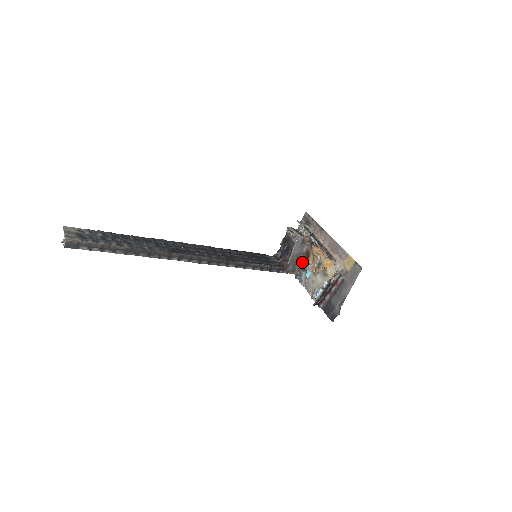
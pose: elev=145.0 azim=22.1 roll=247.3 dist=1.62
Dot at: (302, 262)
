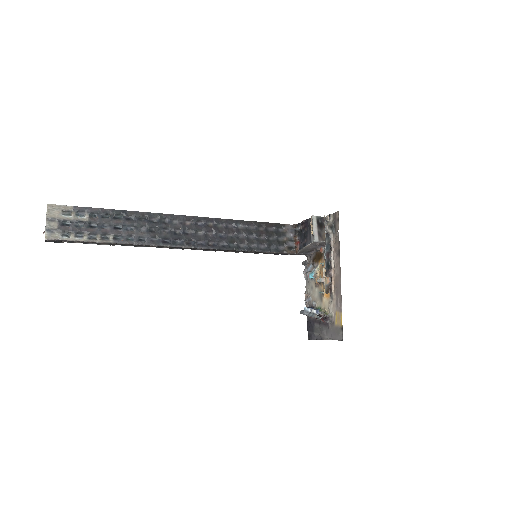
Dot at: (315, 254)
